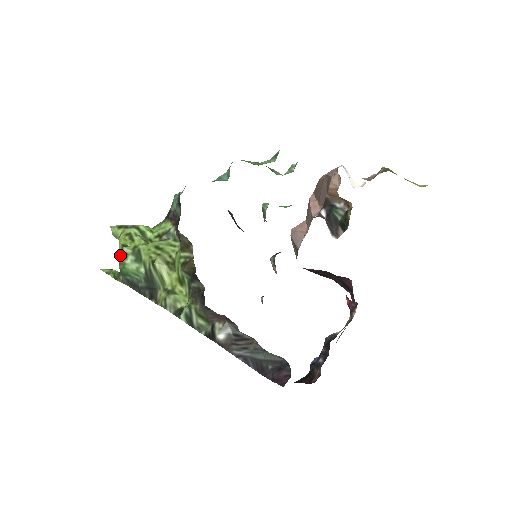
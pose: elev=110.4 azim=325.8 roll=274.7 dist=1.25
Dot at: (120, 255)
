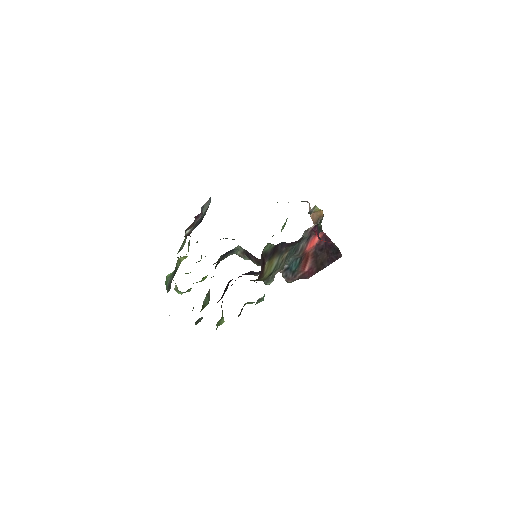
Dot at: occluded
